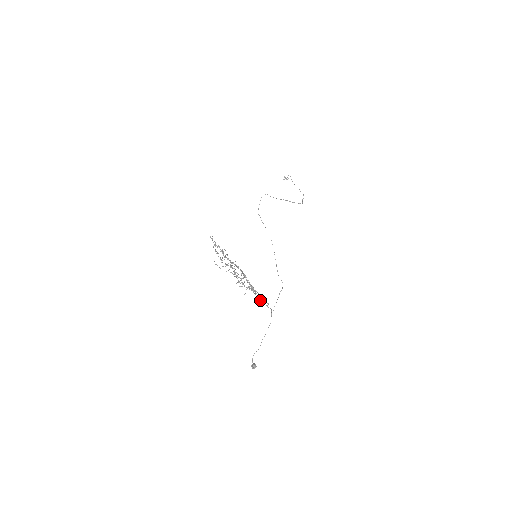
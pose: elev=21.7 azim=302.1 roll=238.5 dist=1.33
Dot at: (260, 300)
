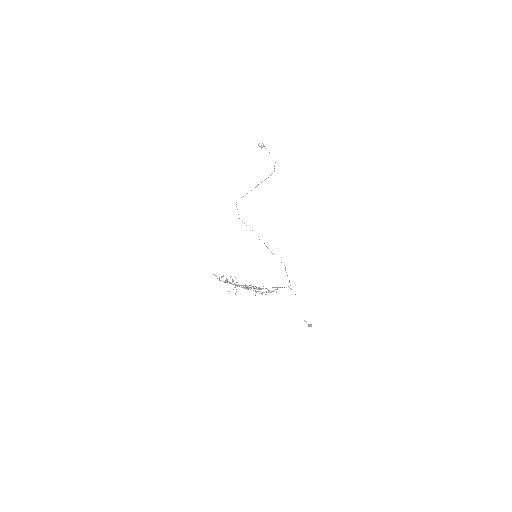
Dot at: (272, 291)
